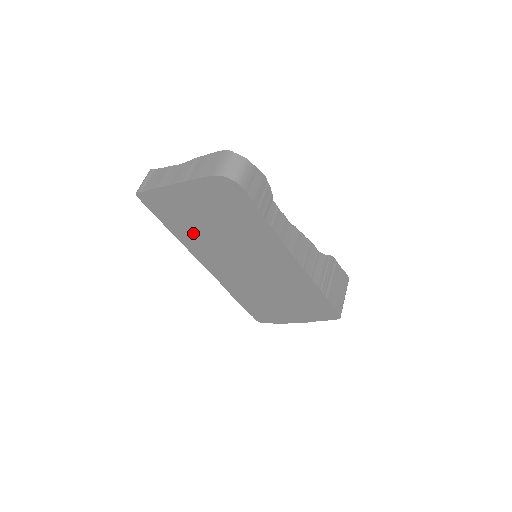
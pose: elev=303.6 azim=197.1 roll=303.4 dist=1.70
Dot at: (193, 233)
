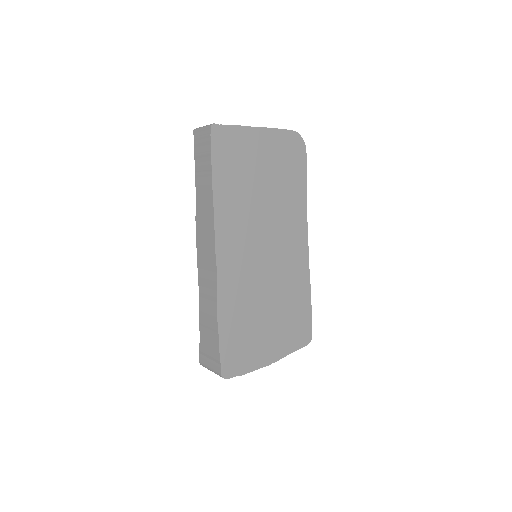
Dot at: (236, 194)
